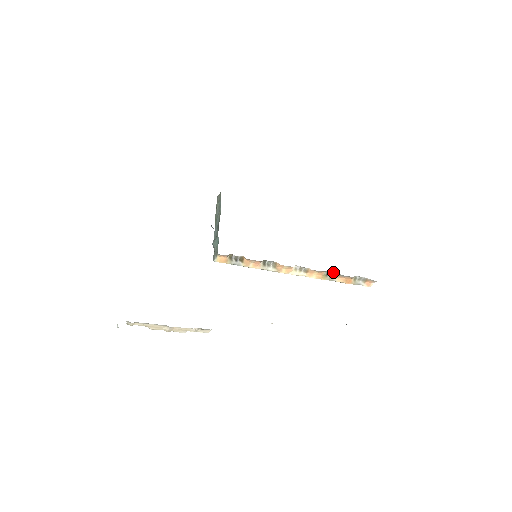
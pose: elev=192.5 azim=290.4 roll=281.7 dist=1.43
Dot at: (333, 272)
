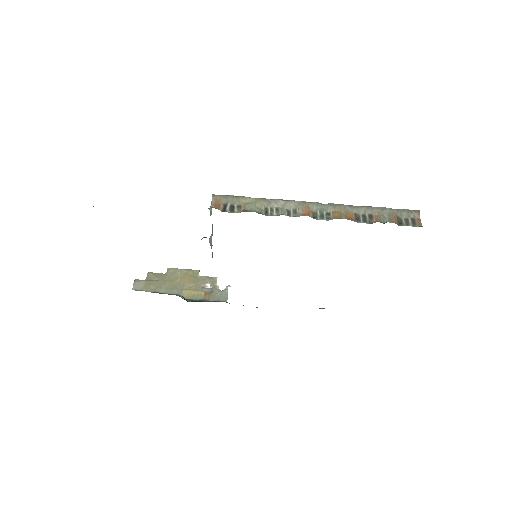
Dot at: occluded
